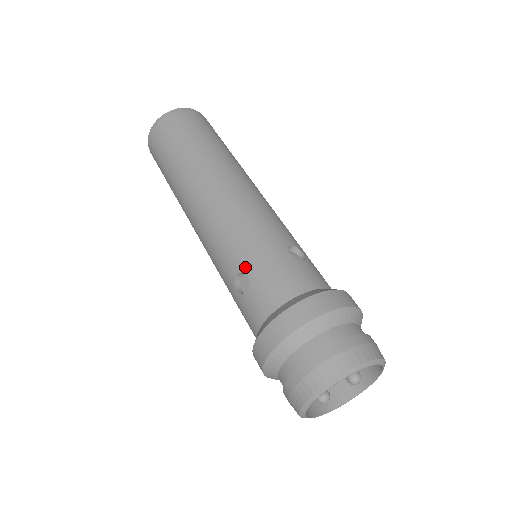
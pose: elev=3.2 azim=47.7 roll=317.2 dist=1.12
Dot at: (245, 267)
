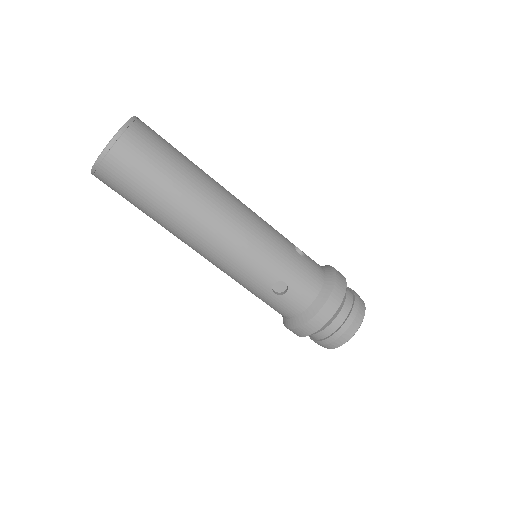
Dot at: (281, 277)
